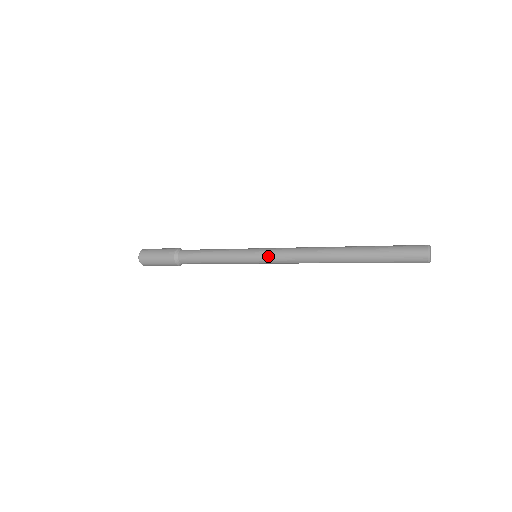
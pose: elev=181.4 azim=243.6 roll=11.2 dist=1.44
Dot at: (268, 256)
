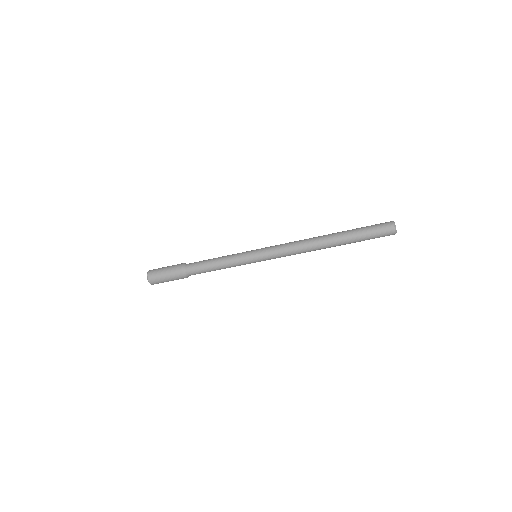
Dot at: (268, 251)
